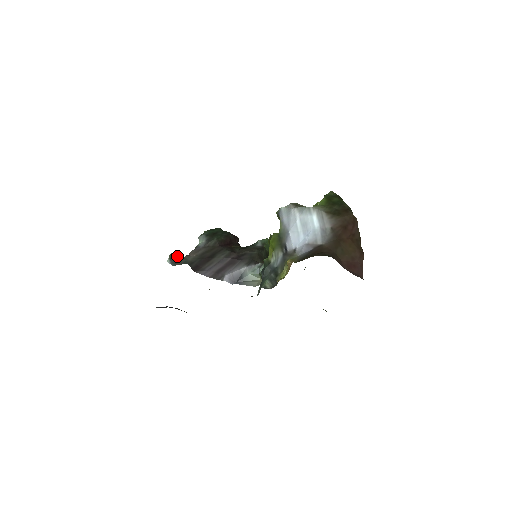
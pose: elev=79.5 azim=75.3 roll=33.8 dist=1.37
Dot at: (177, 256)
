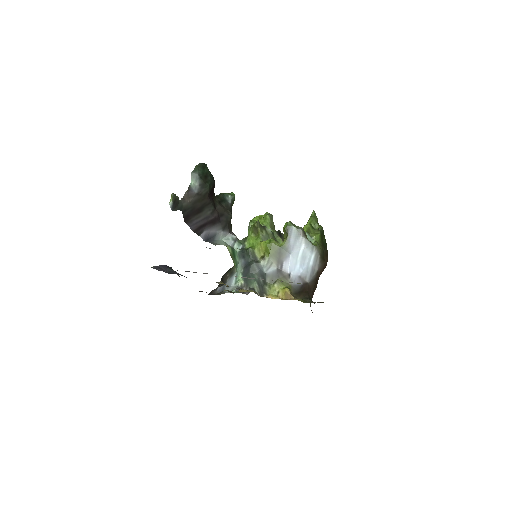
Dot at: (177, 199)
